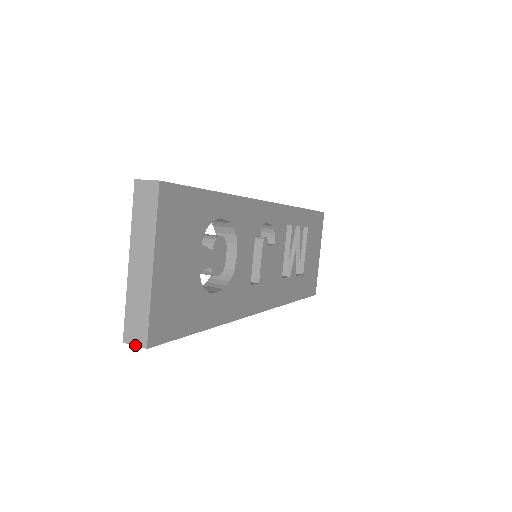
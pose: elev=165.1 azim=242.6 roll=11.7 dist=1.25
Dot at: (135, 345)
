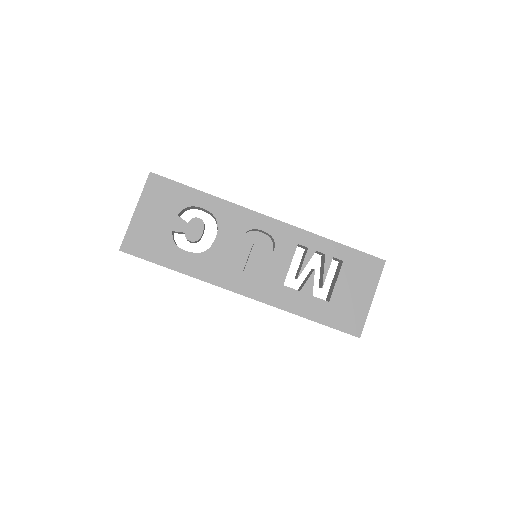
Dot at: occluded
